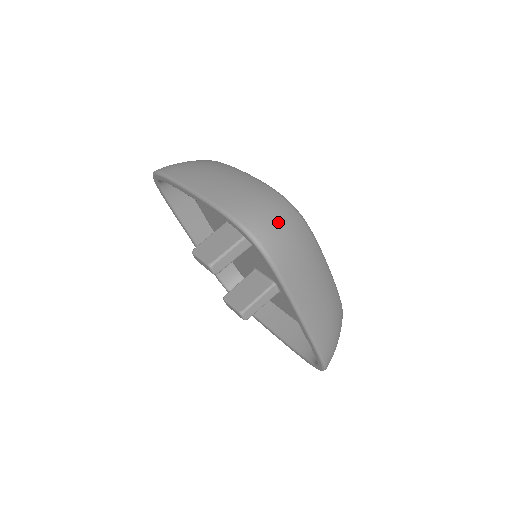
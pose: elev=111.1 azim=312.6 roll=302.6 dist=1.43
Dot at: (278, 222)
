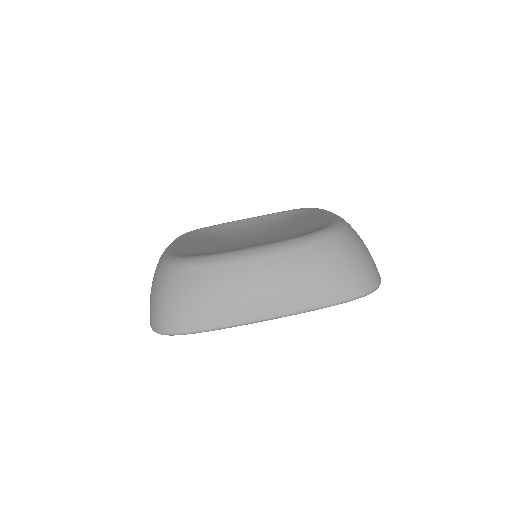
Dot at: (363, 259)
